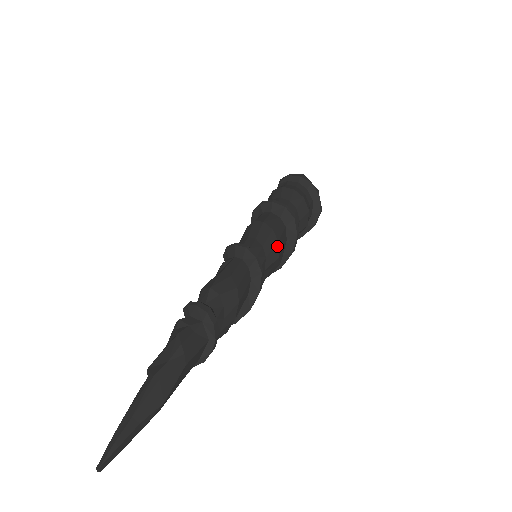
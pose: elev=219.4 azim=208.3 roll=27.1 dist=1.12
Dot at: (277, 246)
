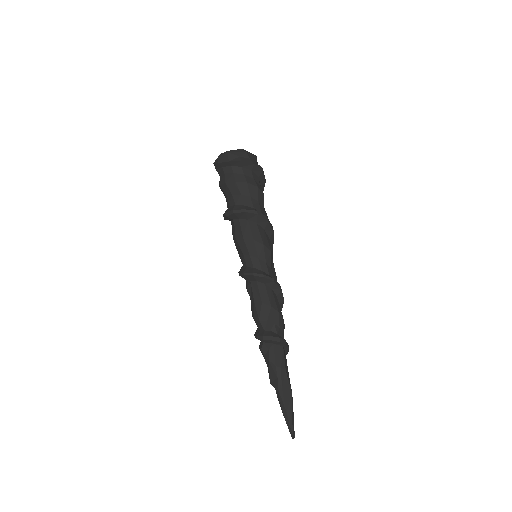
Dot at: (265, 248)
